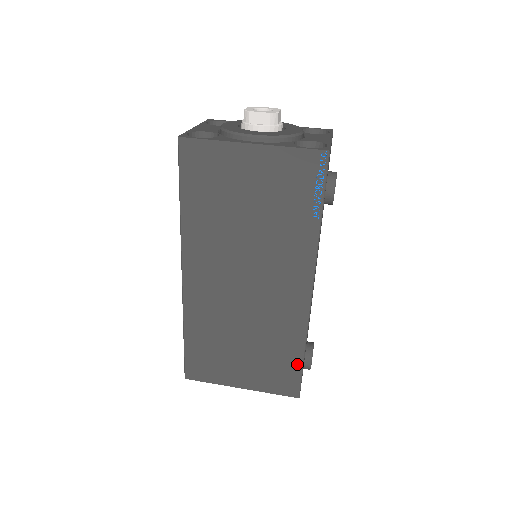
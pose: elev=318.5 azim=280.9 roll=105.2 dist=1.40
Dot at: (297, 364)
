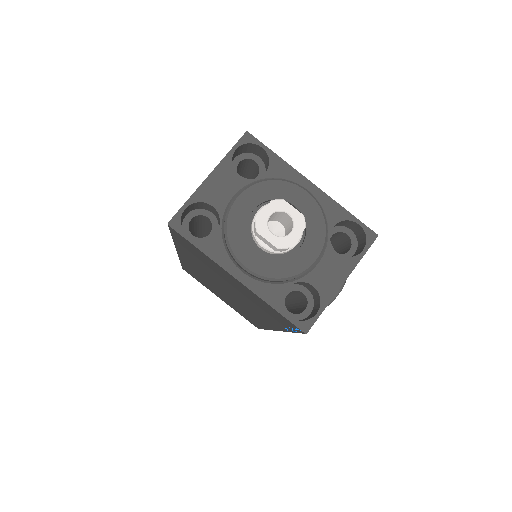
Dot at: (259, 326)
